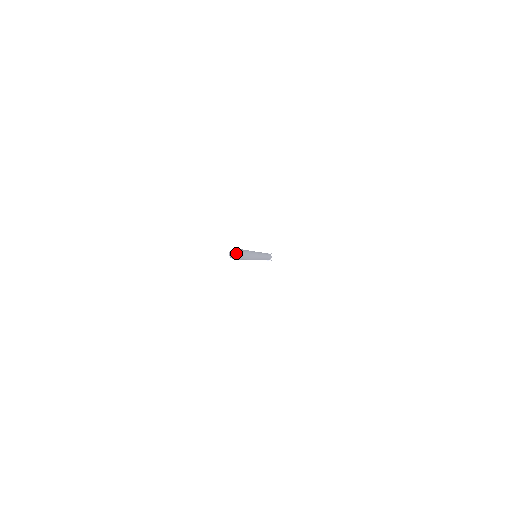
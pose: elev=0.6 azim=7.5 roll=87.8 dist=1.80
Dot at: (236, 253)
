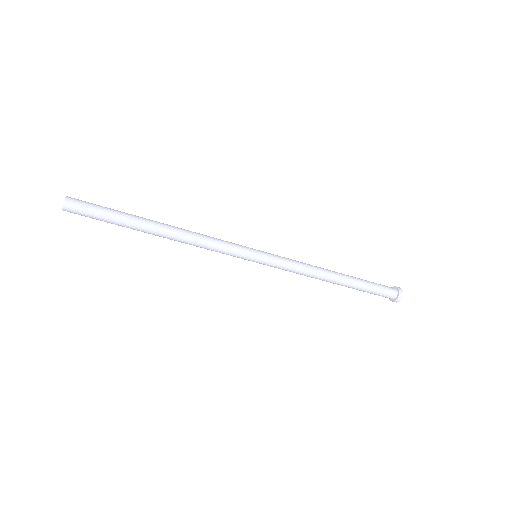
Dot at: occluded
